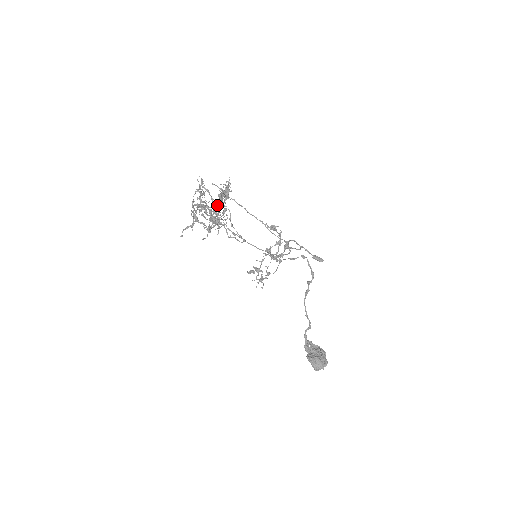
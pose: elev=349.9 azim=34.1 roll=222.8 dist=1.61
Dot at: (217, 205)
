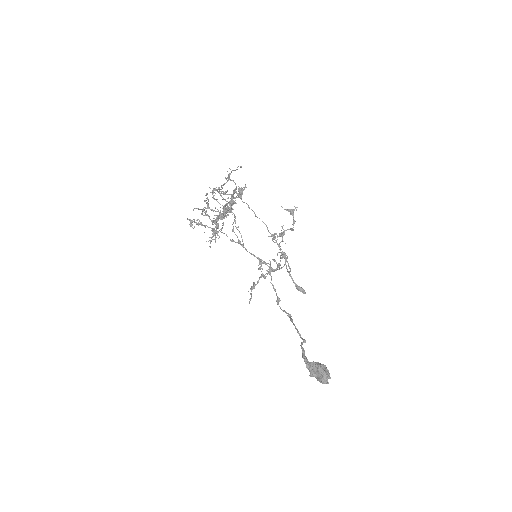
Dot at: occluded
